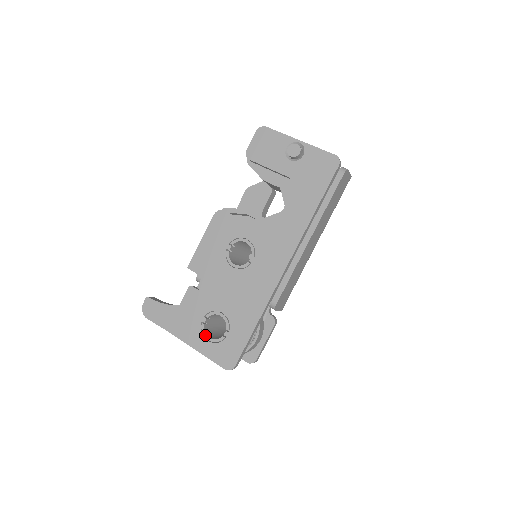
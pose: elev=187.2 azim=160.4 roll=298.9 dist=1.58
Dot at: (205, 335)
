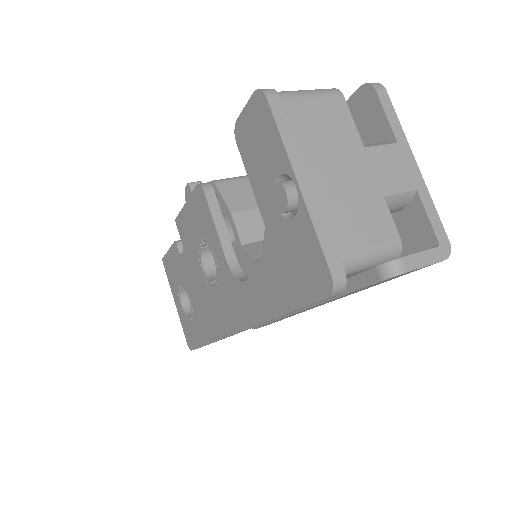
Dot at: (180, 299)
